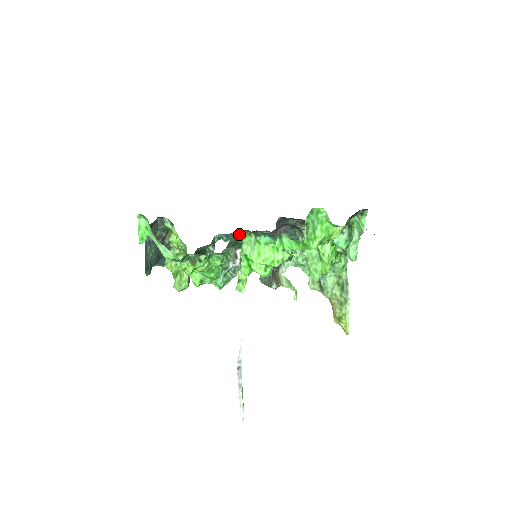
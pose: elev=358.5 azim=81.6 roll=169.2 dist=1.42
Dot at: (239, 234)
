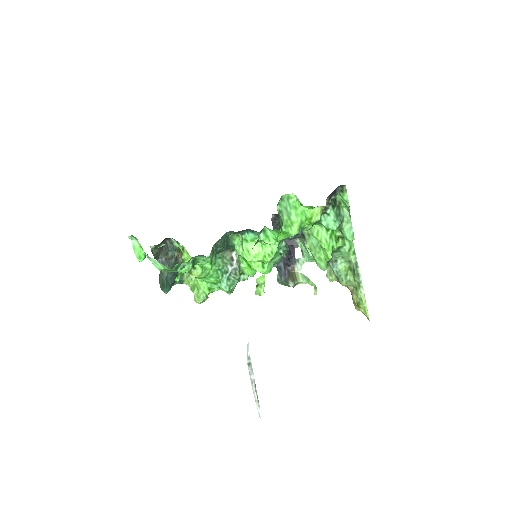
Dot at: (224, 236)
